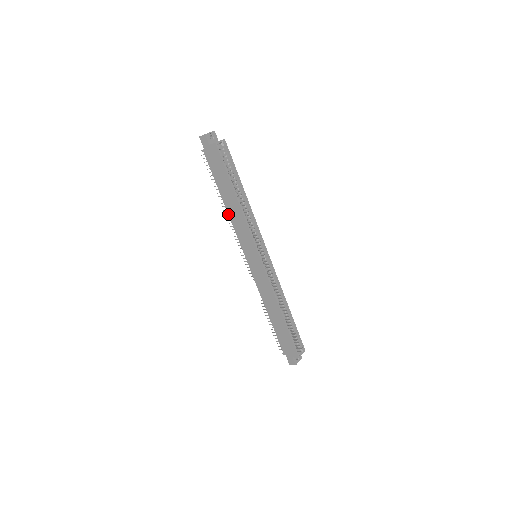
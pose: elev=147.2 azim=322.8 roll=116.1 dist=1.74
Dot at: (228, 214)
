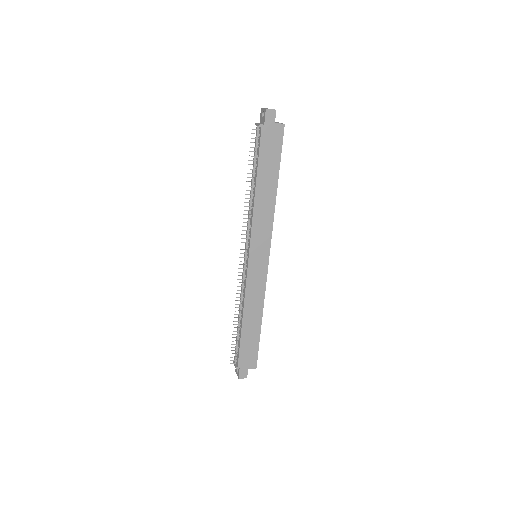
Dot at: (254, 204)
